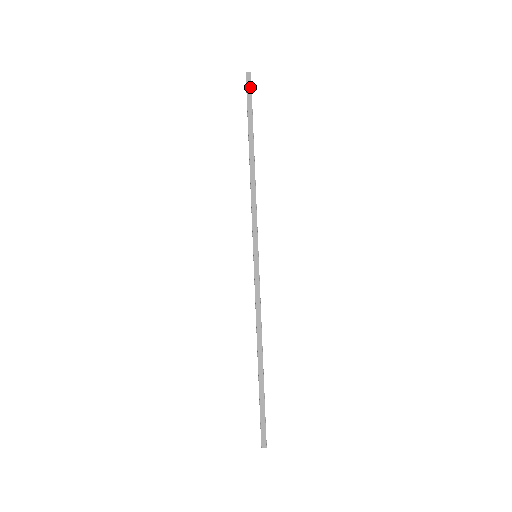
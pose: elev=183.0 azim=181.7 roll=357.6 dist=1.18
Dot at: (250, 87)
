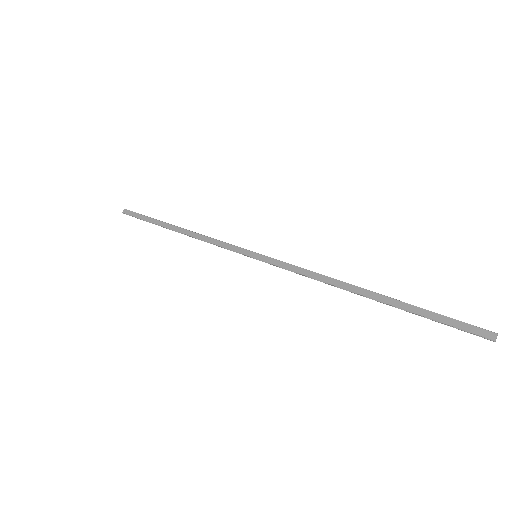
Dot at: (132, 213)
